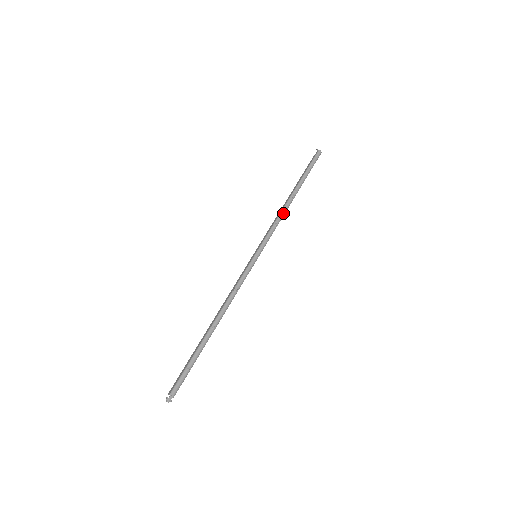
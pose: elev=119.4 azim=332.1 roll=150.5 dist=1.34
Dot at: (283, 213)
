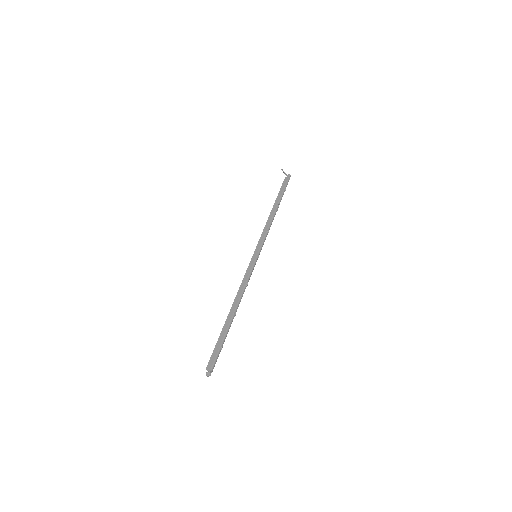
Dot at: occluded
